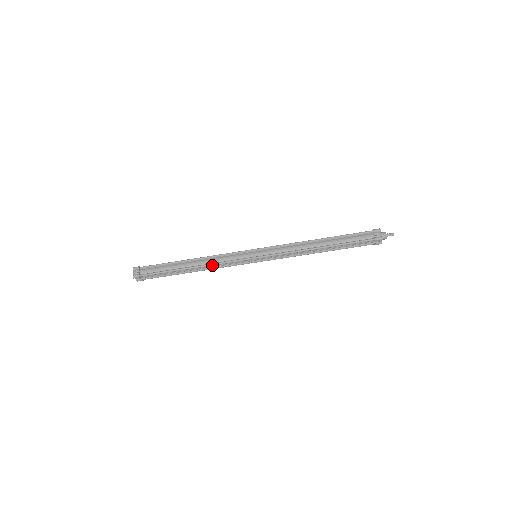
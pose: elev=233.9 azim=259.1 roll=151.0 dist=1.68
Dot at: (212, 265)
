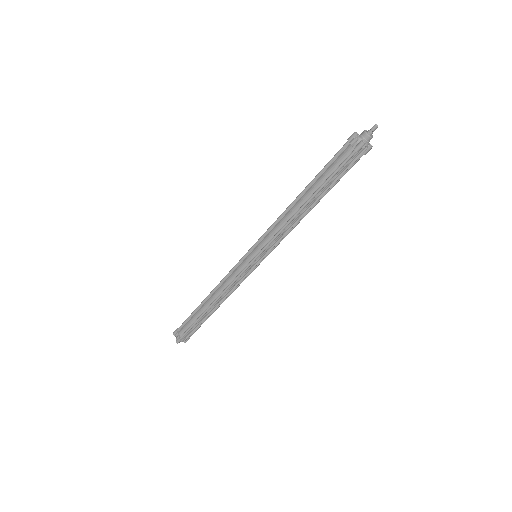
Dot at: (224, 292)
